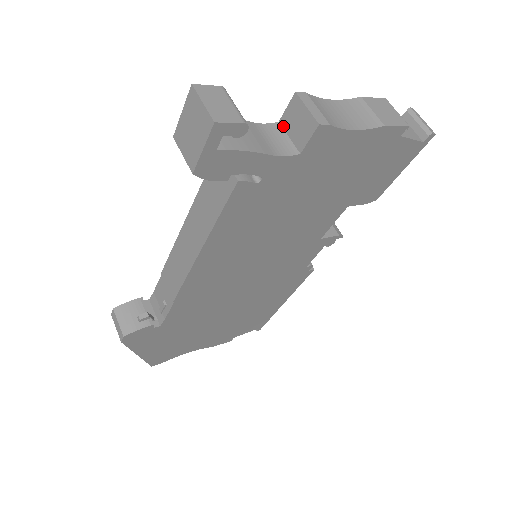
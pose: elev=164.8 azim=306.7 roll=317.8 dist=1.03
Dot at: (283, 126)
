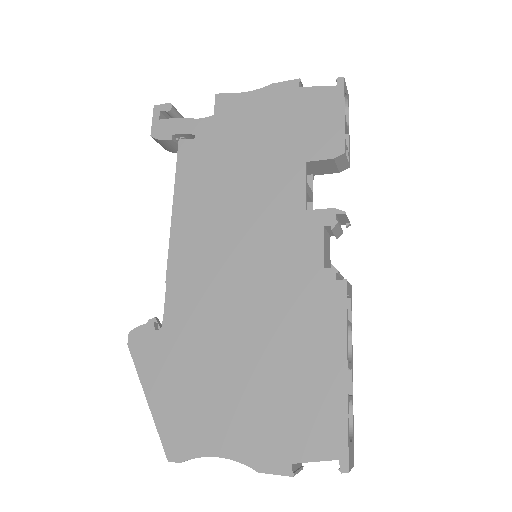
Dot at: occluded
